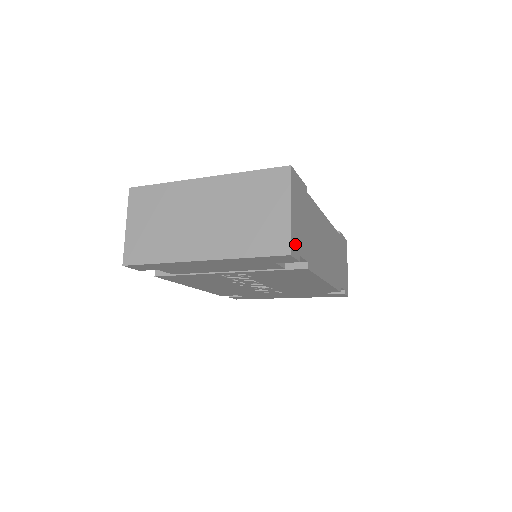
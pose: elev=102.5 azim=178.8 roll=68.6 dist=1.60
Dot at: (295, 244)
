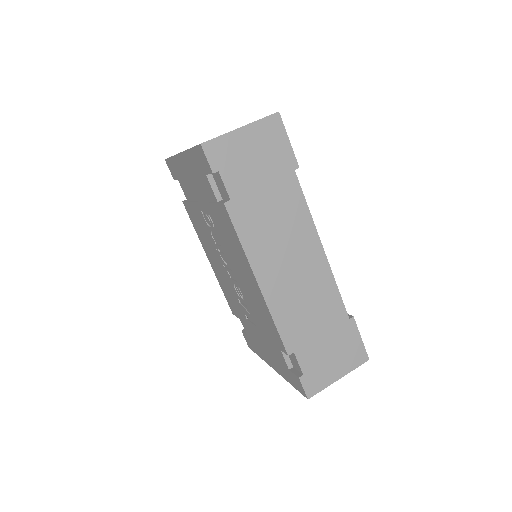
Dot at: (220, 153)
